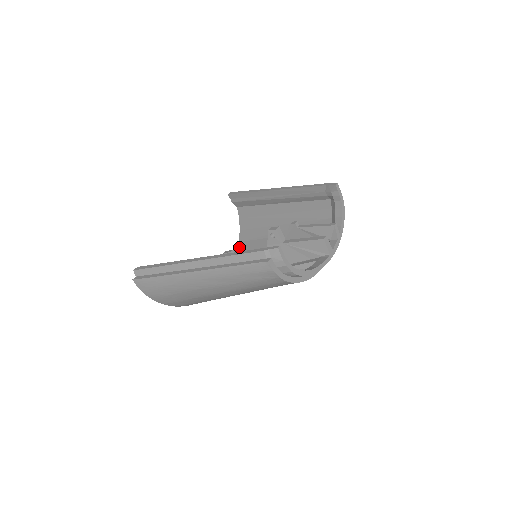
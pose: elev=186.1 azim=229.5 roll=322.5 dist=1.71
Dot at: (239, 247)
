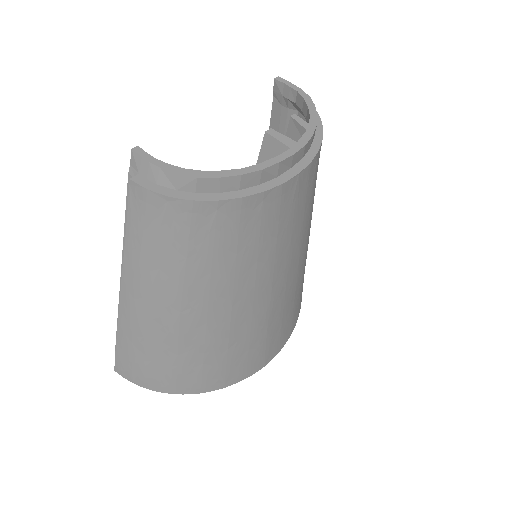
Dot at: occluded
